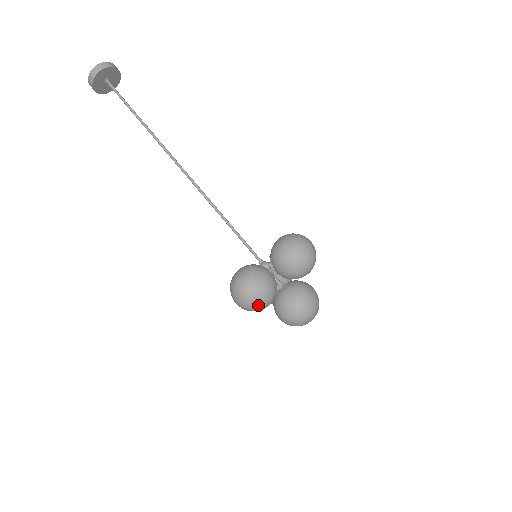
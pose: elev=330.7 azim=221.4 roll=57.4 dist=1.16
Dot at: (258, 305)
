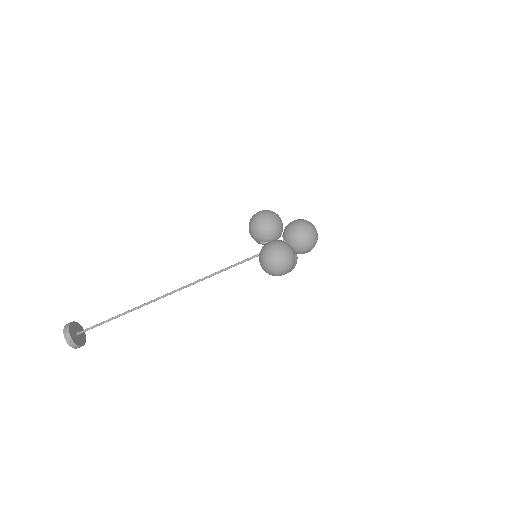
Dot at: (290, 254)
